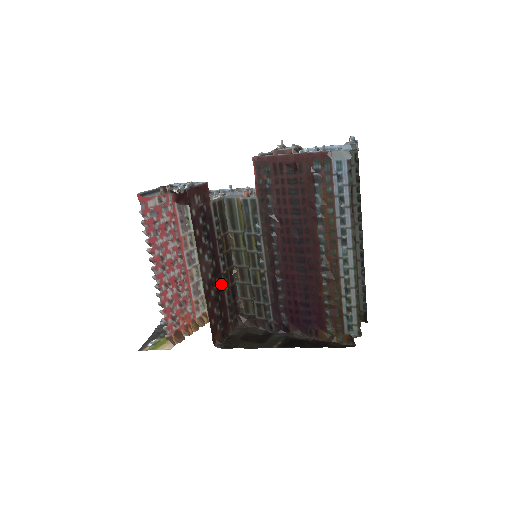
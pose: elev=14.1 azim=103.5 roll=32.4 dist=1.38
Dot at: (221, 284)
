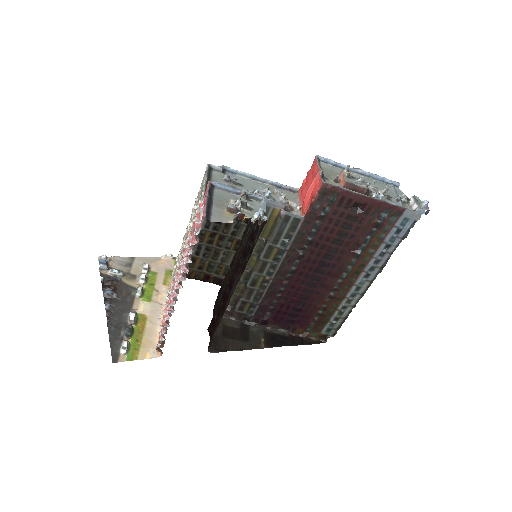
Dot at: (225, 290)
